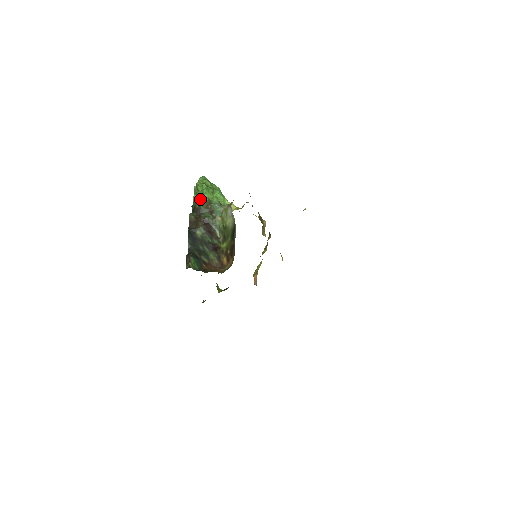
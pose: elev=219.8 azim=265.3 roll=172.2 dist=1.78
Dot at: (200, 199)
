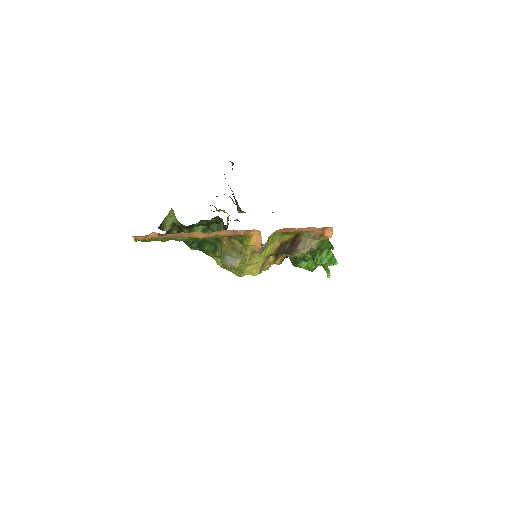
Dot at: (218, 210)
